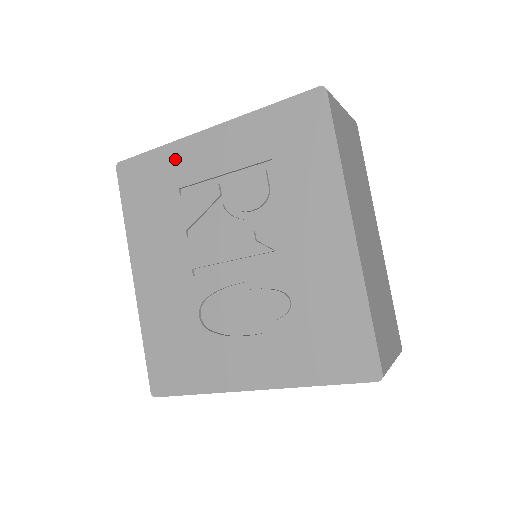
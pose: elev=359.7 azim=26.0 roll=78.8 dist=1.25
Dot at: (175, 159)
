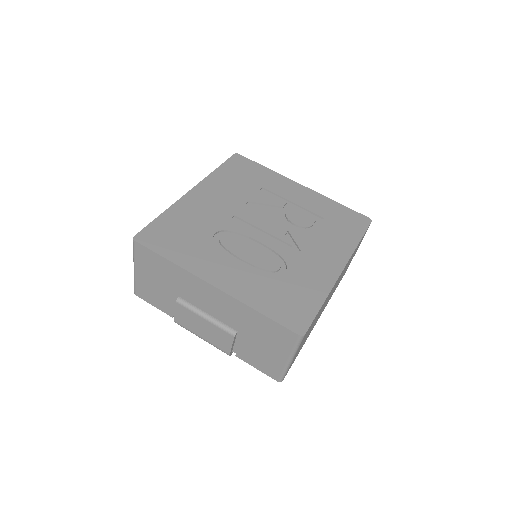
Dot at: (273, 178)
